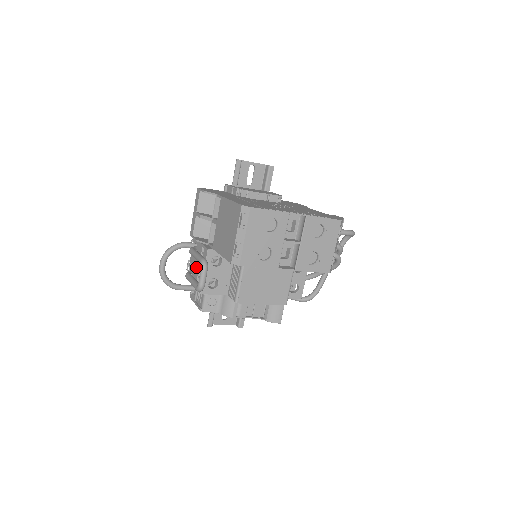
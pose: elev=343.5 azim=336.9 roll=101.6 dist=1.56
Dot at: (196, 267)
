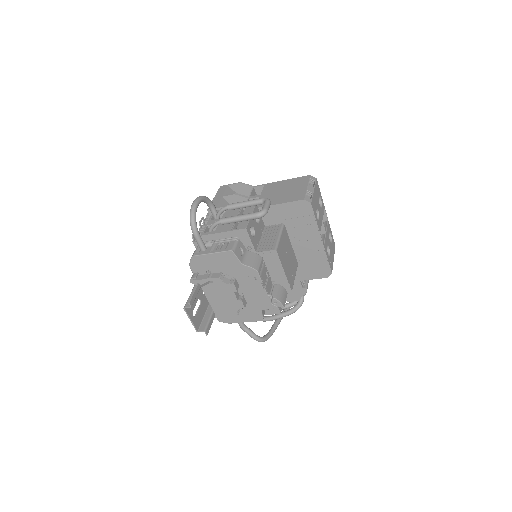
Dot at: occluded
